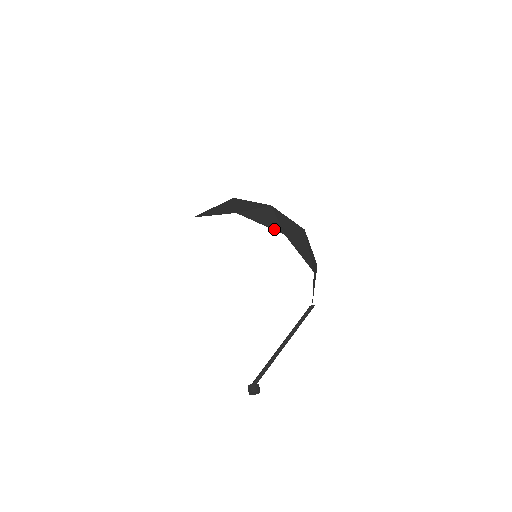
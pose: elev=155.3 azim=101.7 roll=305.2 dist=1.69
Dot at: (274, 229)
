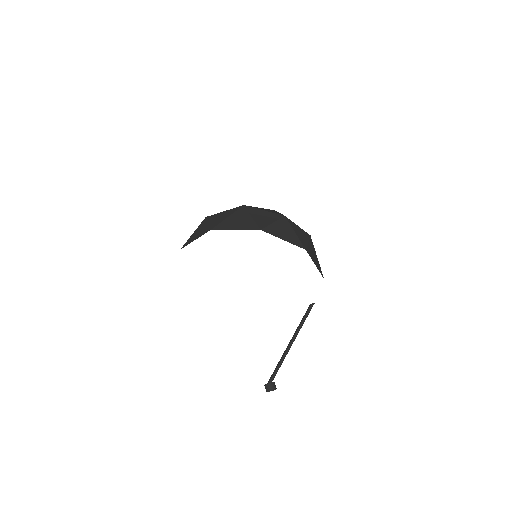
Dot at: (296, 245)
